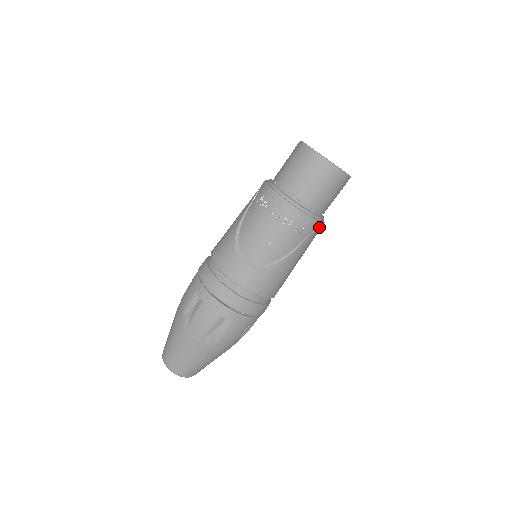
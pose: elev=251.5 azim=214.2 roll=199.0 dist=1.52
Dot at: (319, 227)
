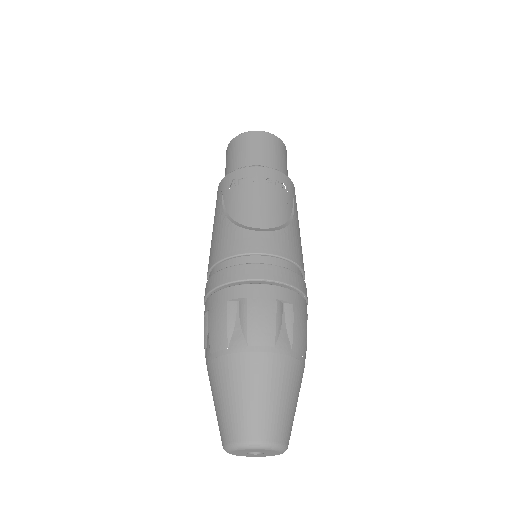
Dot at: occluded
